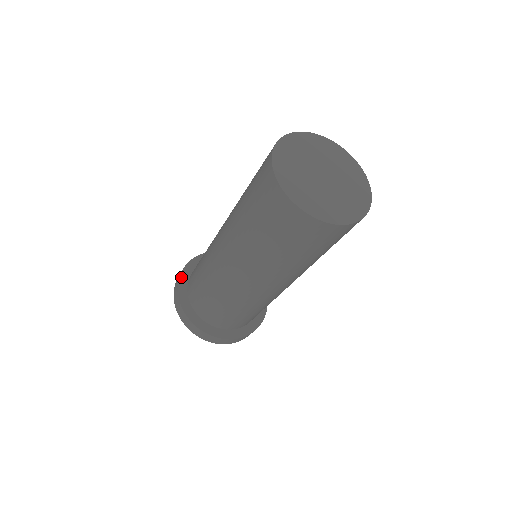
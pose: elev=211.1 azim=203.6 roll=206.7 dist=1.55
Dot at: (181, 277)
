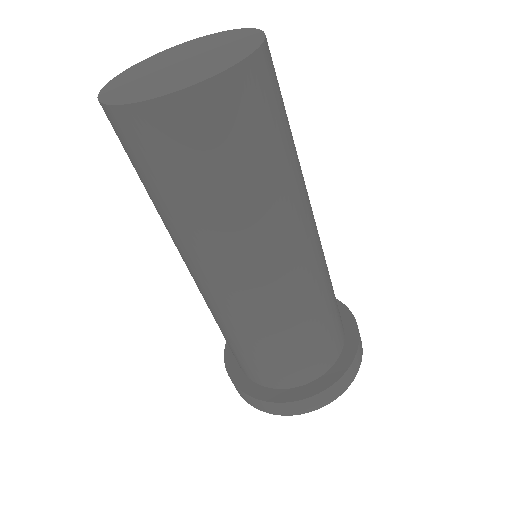
Dot at: (228, 369)
